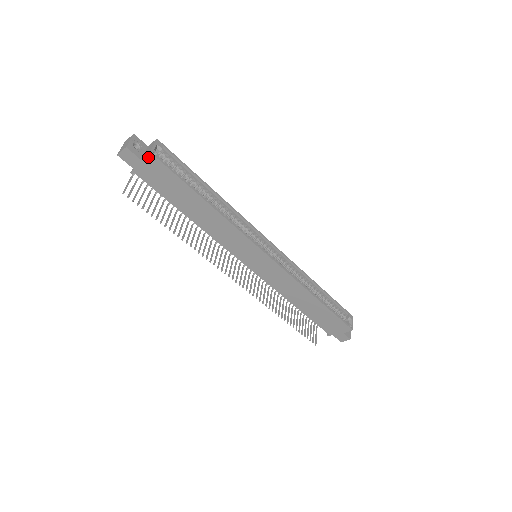
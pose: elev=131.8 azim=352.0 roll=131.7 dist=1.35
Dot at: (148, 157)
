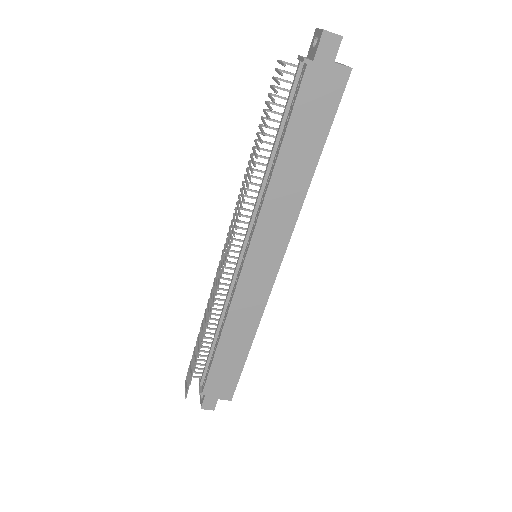
Dot at: (343, 69)
